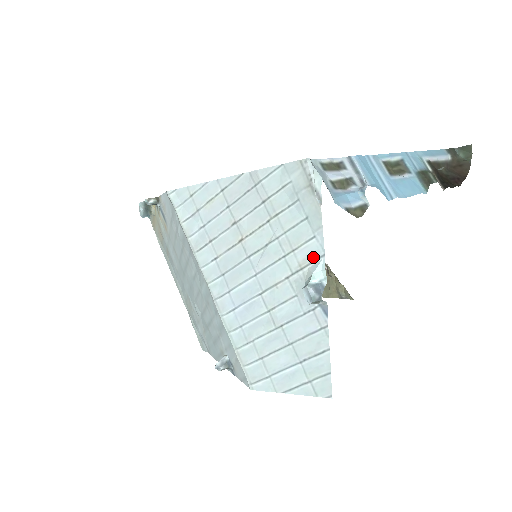
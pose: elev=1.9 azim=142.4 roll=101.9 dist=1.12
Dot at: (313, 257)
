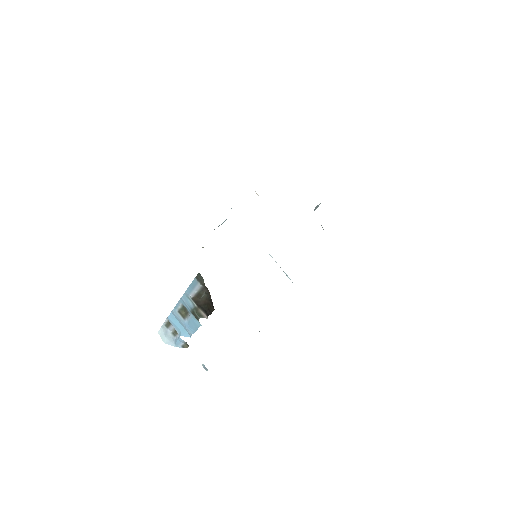
Dot at: occluded
